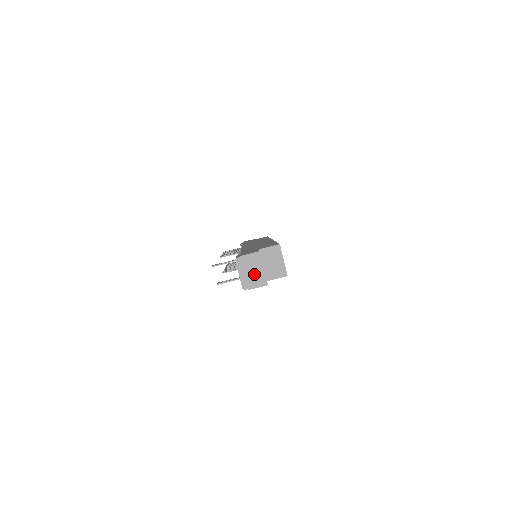
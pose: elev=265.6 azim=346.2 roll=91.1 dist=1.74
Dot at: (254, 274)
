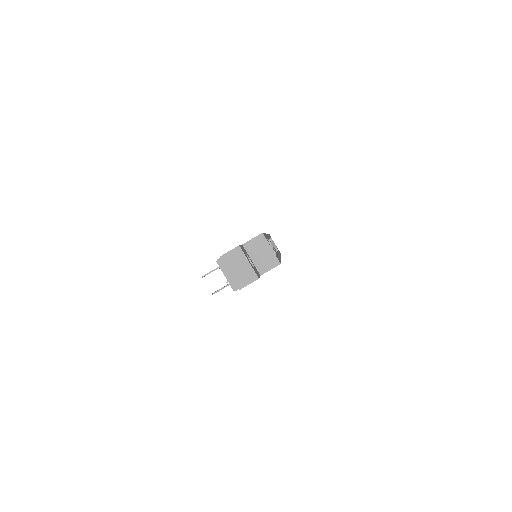
Dot at: (241, 271)
